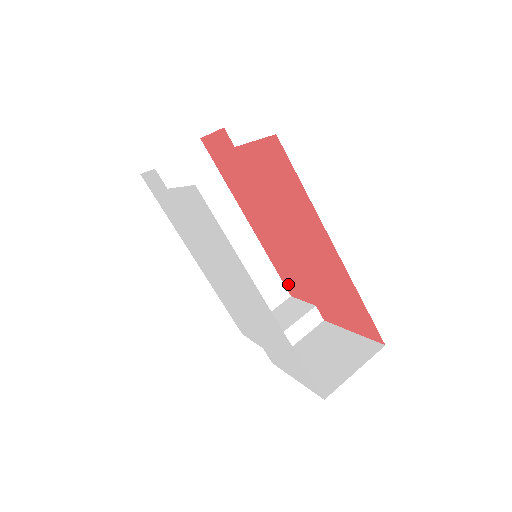
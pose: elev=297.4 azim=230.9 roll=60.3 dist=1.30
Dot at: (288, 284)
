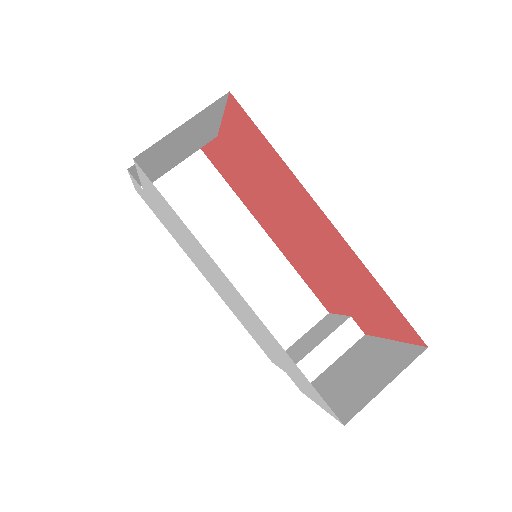
Dot at: (320, 297)
